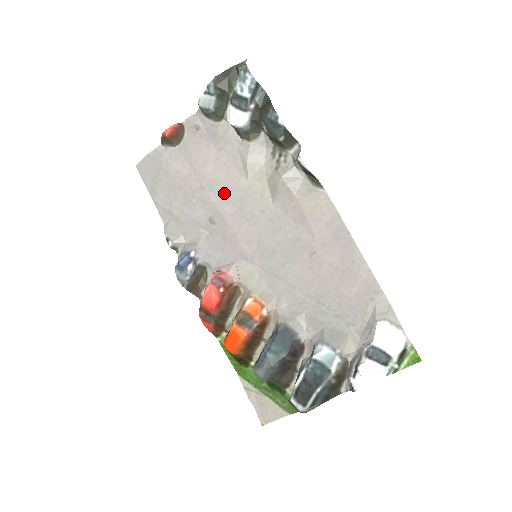
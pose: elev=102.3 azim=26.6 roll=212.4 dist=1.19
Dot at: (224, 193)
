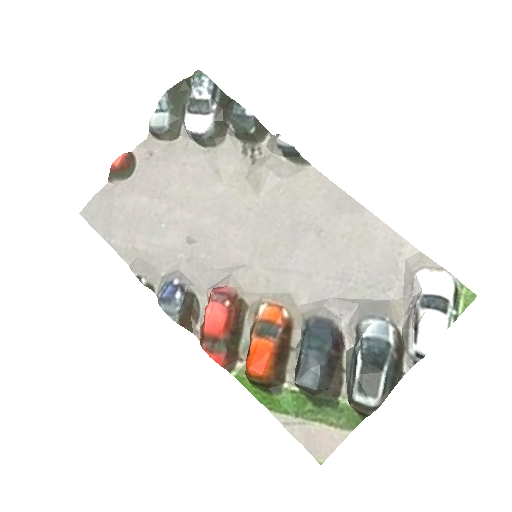
Dot at: (199, 206)
